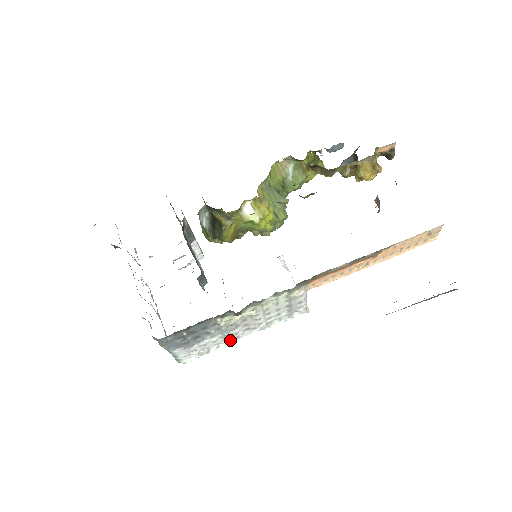
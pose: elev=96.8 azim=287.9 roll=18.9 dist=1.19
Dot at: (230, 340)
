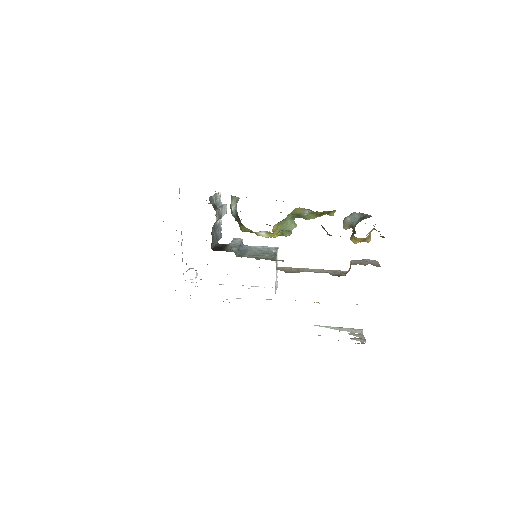
Dot at: (221, 284)
